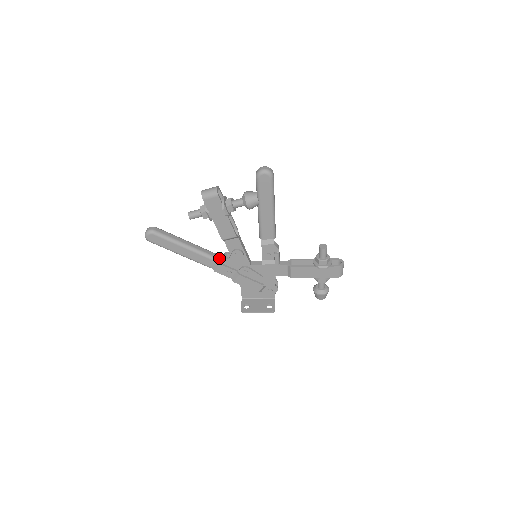
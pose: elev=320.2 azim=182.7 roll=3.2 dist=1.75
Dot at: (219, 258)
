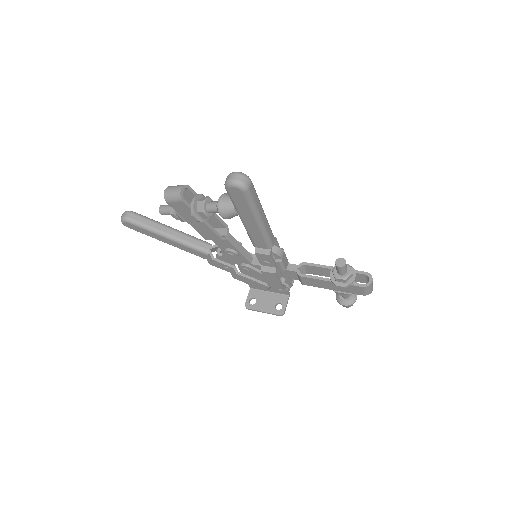
Dot at: (216, 247)
